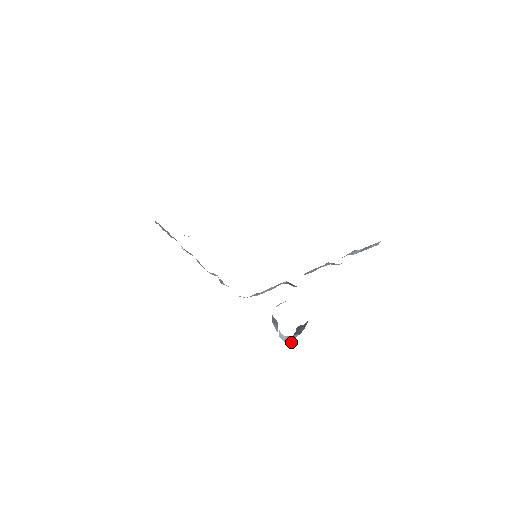
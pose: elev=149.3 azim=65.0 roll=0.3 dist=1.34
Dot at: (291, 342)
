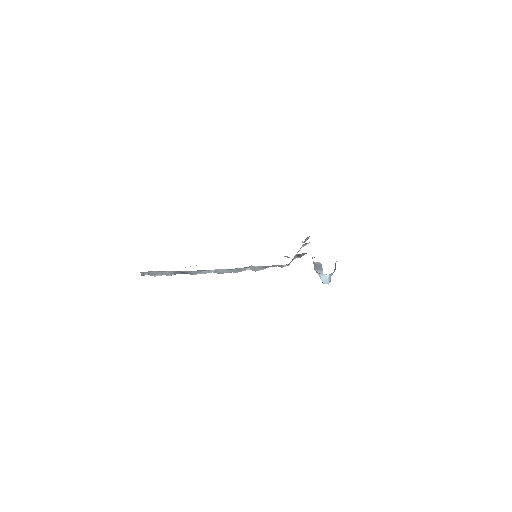
Dot at: (330, 281)
